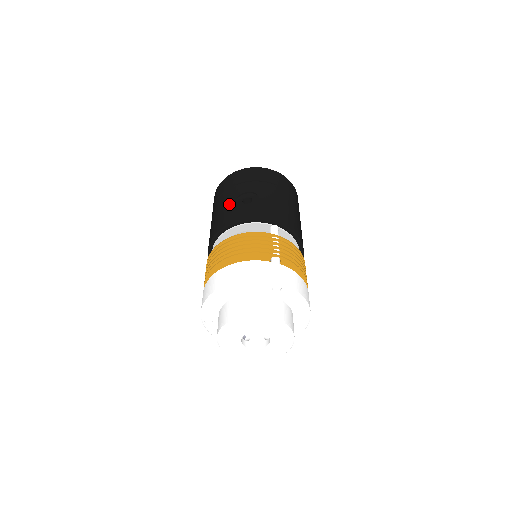
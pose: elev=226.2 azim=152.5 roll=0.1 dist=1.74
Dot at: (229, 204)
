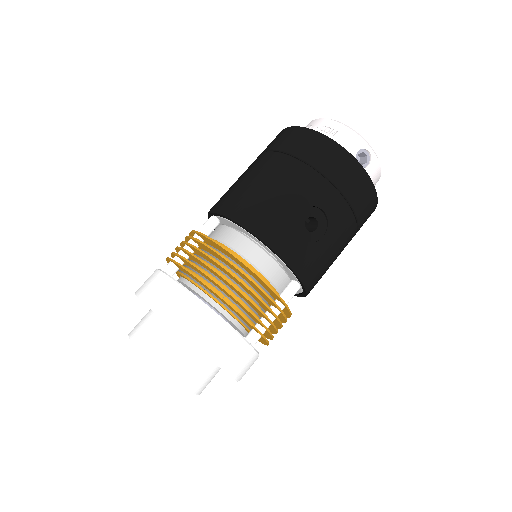
Dot at: (293, 204)
